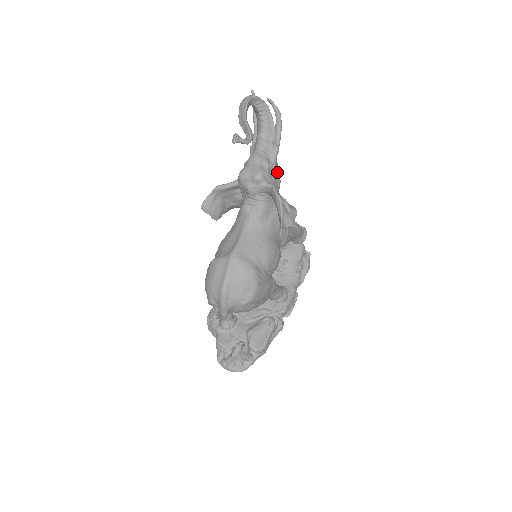
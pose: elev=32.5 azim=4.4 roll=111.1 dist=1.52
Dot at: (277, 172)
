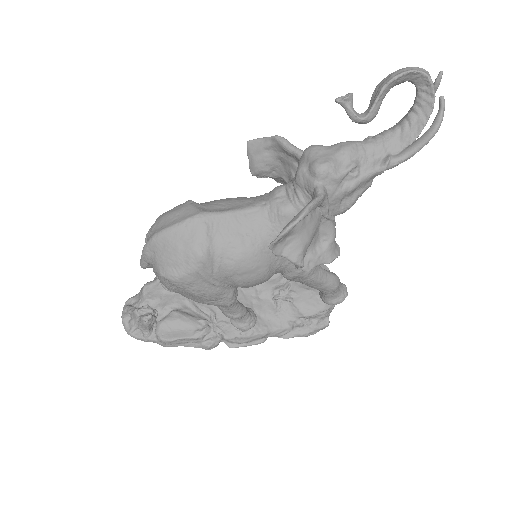
Dot at: (357, 193)
